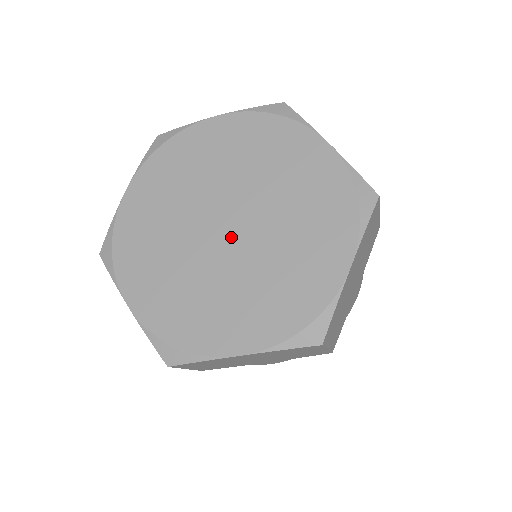
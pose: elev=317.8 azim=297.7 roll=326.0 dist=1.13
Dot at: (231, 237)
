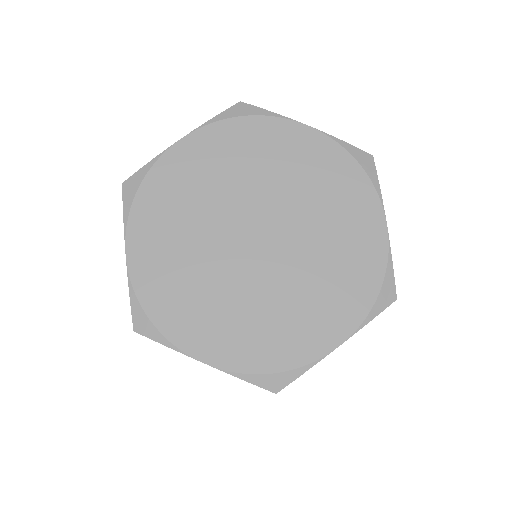
Dot at: (268, 248)
